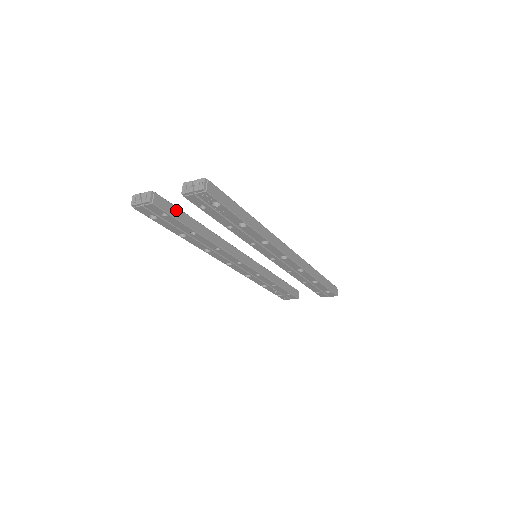
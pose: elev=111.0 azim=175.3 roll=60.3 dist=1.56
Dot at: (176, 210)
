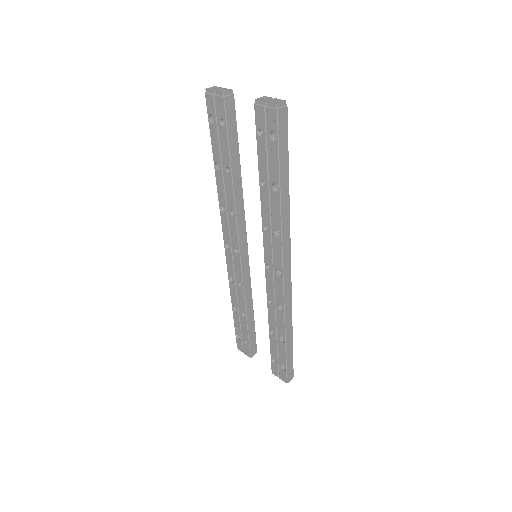
Dot at: (235, 131)
